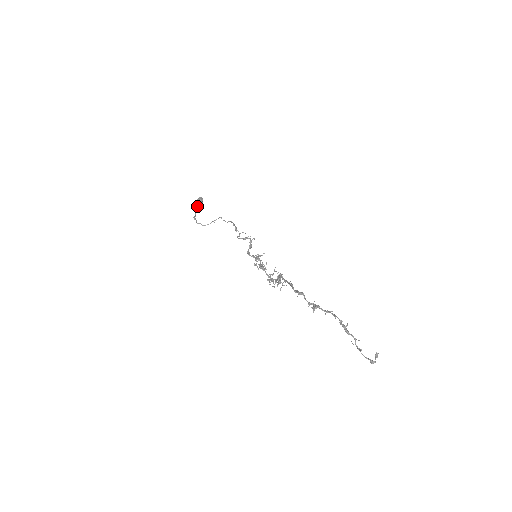
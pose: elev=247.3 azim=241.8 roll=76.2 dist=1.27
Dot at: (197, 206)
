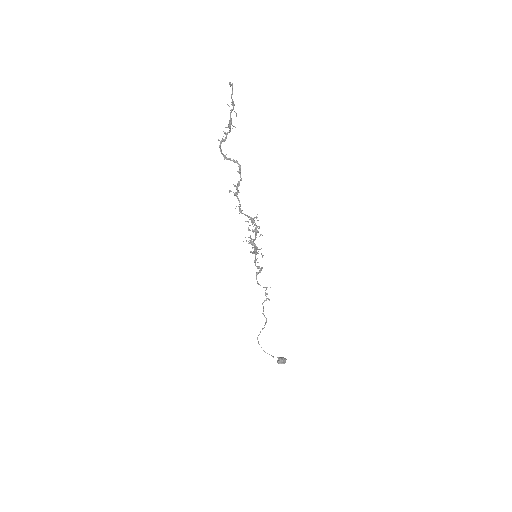
Dot at: (279, 361)
